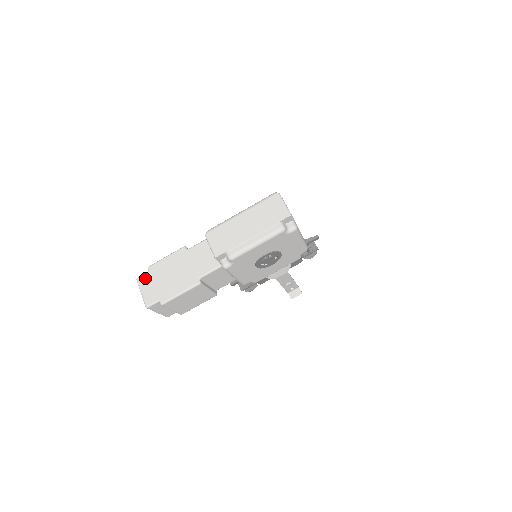
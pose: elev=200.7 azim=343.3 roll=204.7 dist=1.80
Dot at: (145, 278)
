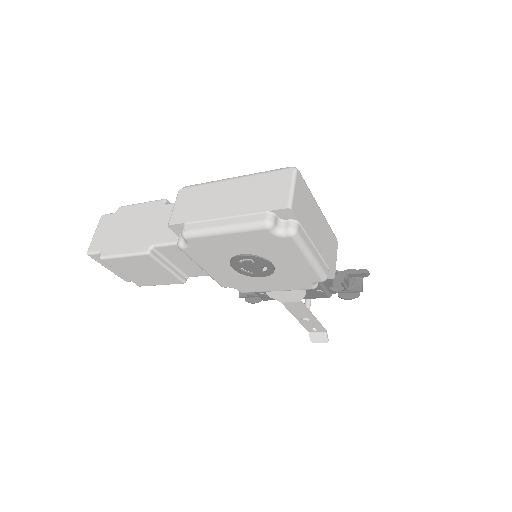
Dot at: (108, 218)
